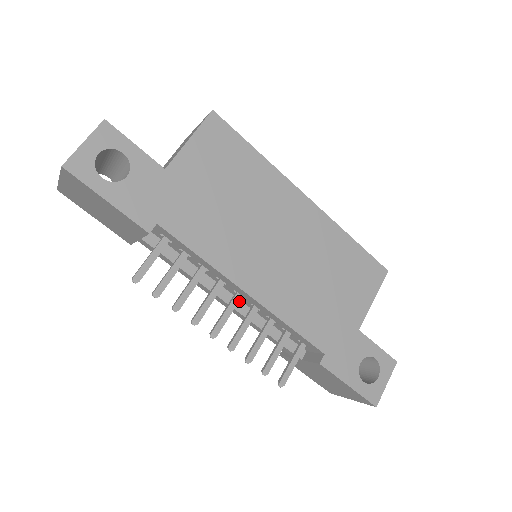
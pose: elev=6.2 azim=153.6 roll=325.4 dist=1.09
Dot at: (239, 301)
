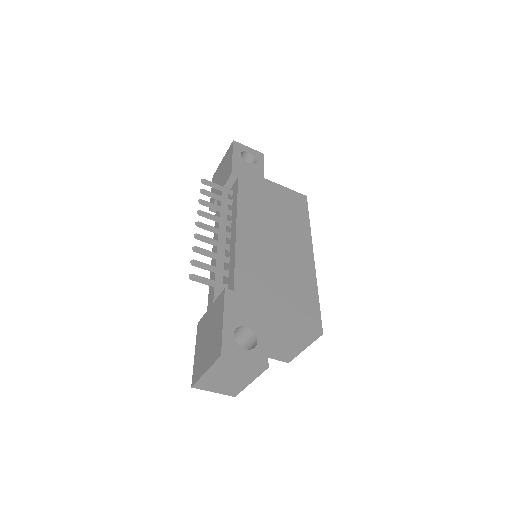
Dot at: occluded
